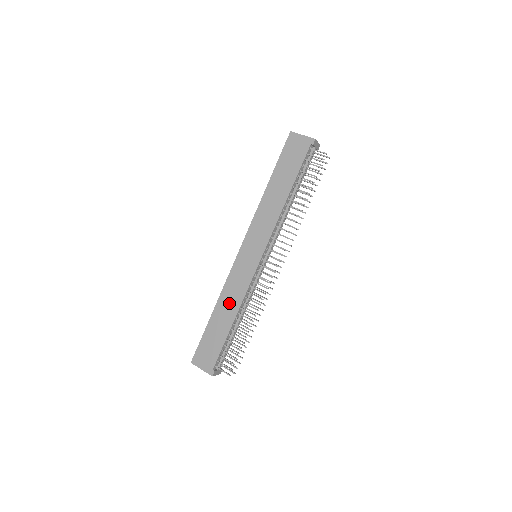
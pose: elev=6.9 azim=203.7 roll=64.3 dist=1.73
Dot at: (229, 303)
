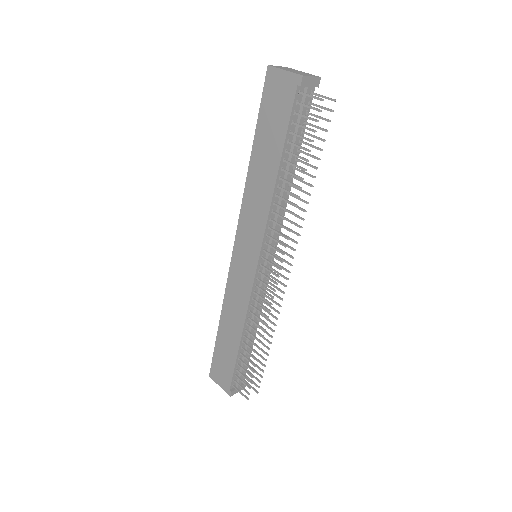
Dot at: (233, 317)
